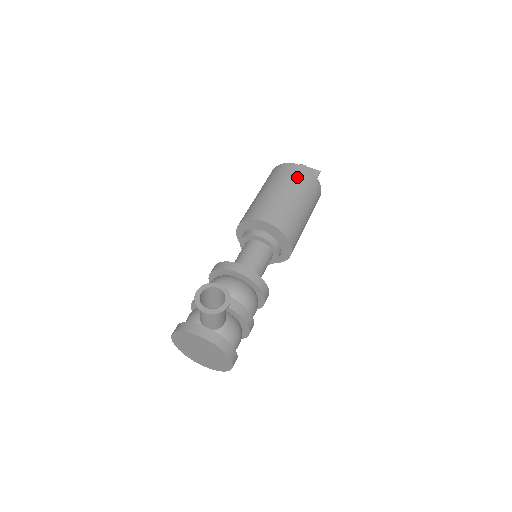
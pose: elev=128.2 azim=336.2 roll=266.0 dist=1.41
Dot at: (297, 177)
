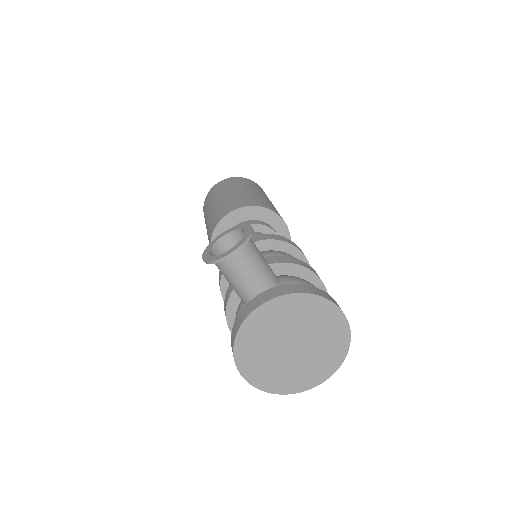
Dot at: (225, 185)
